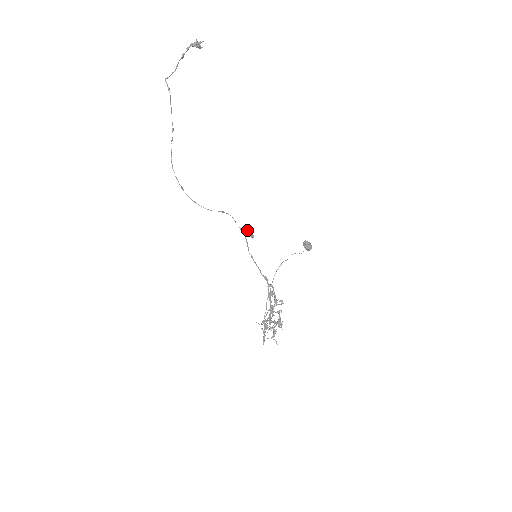
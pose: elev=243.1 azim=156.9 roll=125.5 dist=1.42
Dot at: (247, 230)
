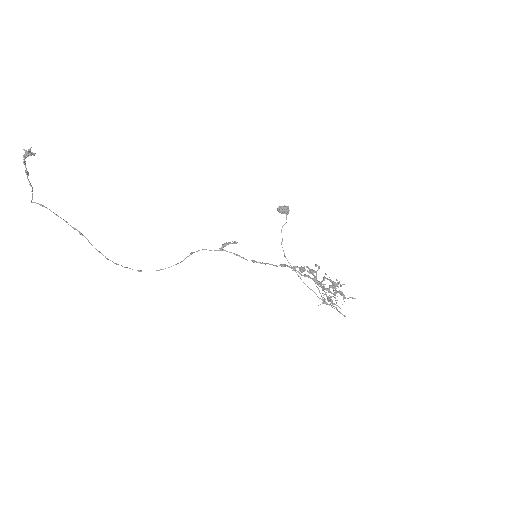
Dot at: (226, 244)
